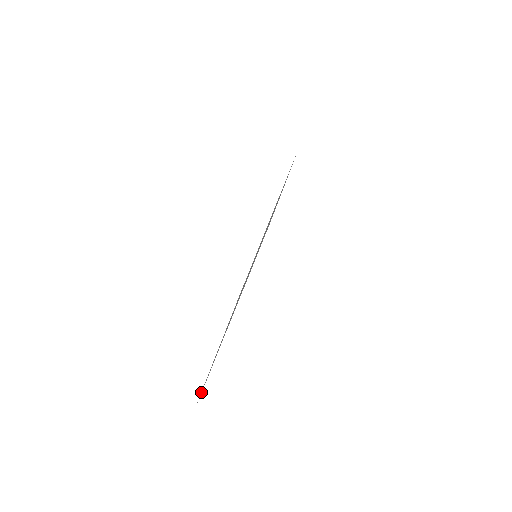
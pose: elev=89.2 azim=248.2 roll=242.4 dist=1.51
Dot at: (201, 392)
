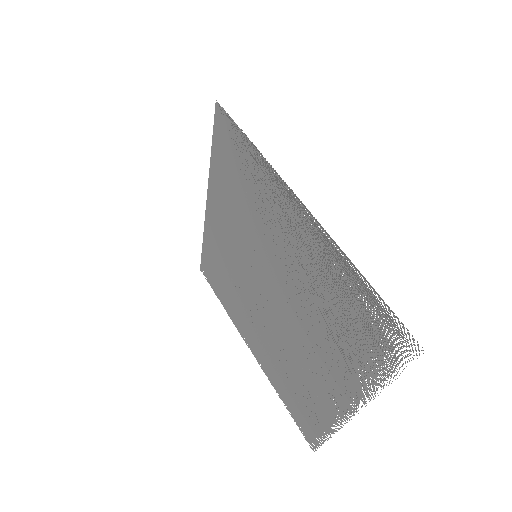
Dot at: occluded
